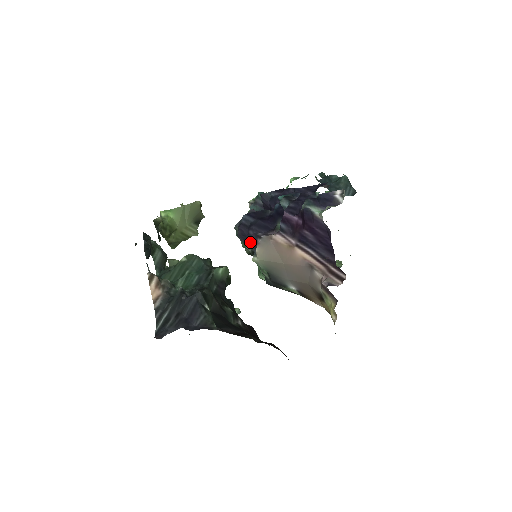
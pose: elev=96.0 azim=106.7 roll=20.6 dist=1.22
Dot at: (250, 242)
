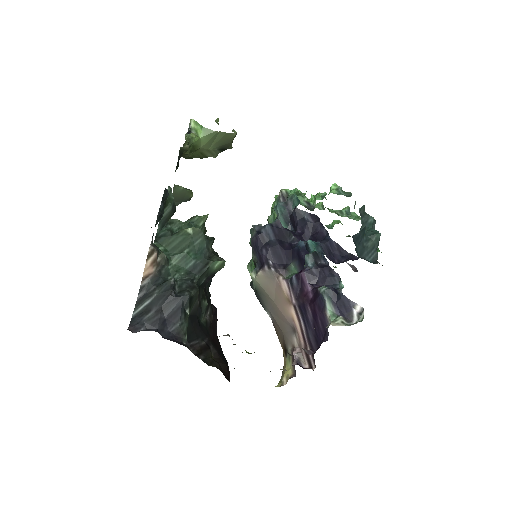
Dot at: (258, 257)
